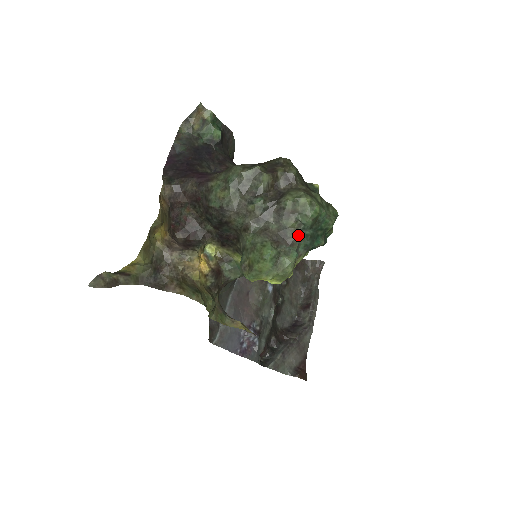
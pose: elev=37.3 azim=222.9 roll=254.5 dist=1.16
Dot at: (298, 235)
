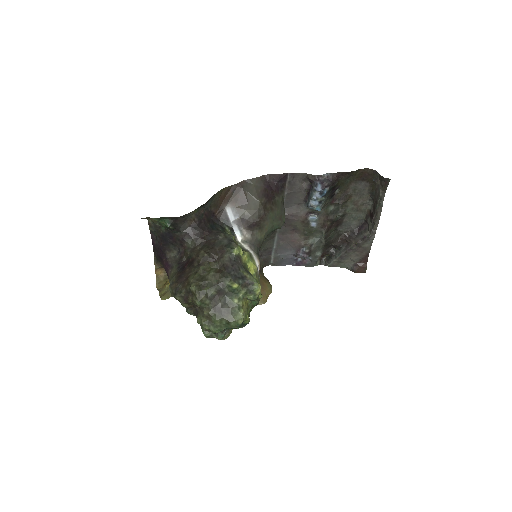
Dot at: occluded
